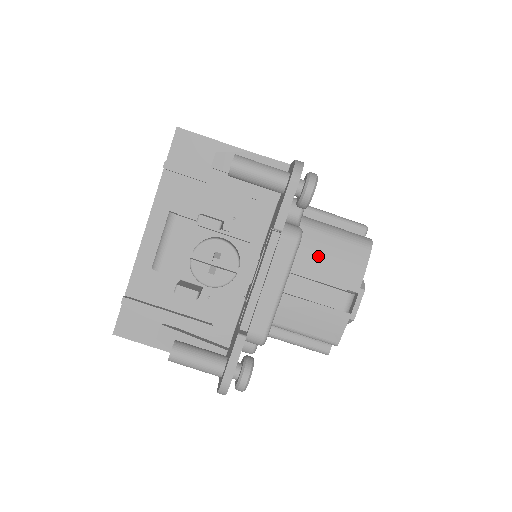
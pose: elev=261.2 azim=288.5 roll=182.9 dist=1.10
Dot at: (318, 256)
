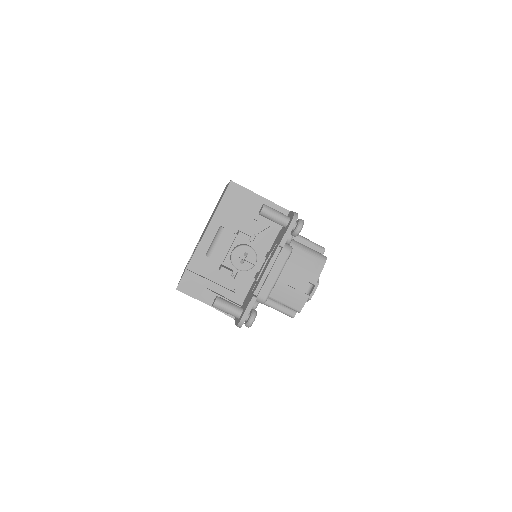
Dot at: (297, 262)
